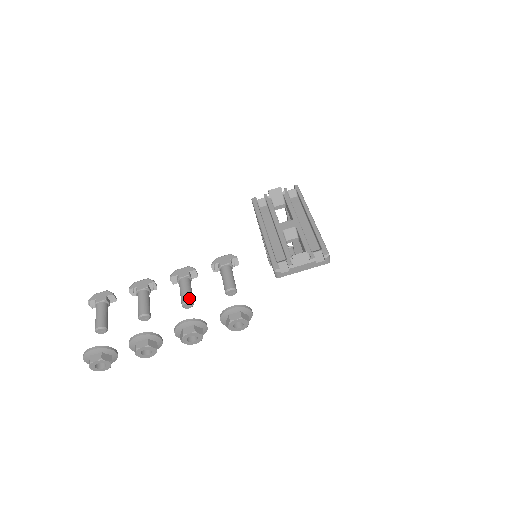
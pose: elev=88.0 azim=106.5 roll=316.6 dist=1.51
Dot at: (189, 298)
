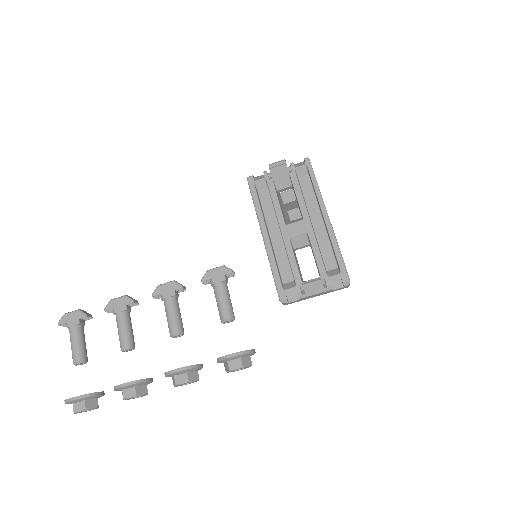
Dot at: (178, 329)
